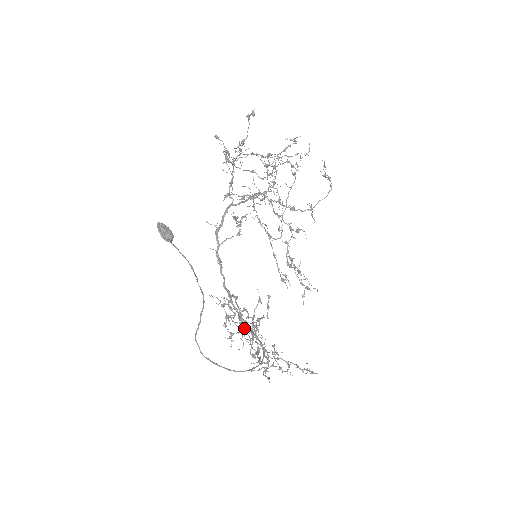
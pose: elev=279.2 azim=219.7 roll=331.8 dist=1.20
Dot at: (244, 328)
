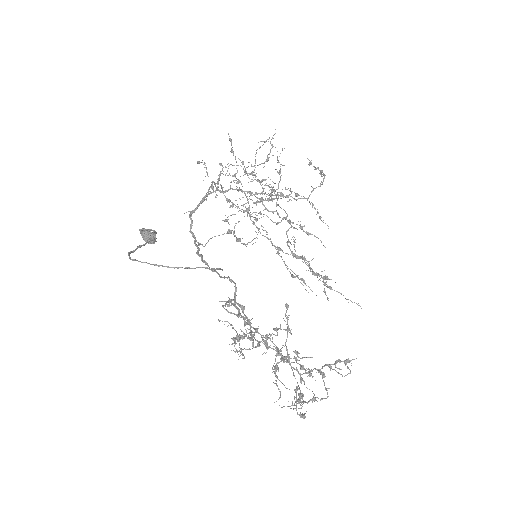
Dot at: (259, 344)
